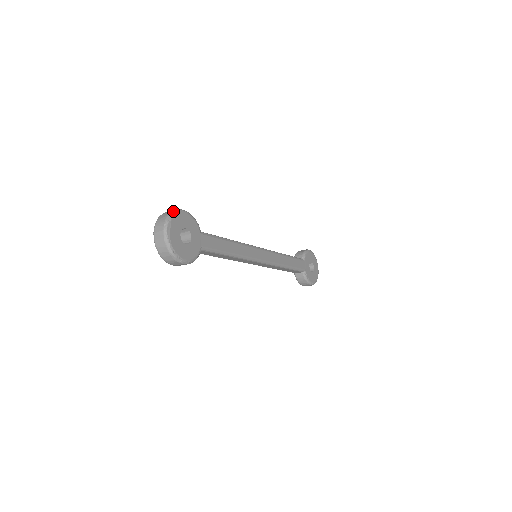
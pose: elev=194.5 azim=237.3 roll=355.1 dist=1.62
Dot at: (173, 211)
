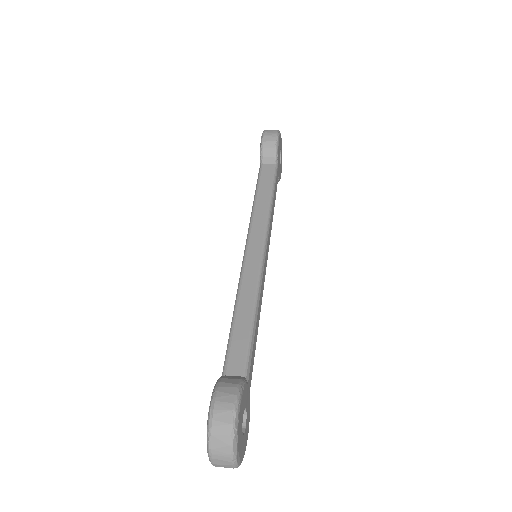
Dot at: (233, 432)
